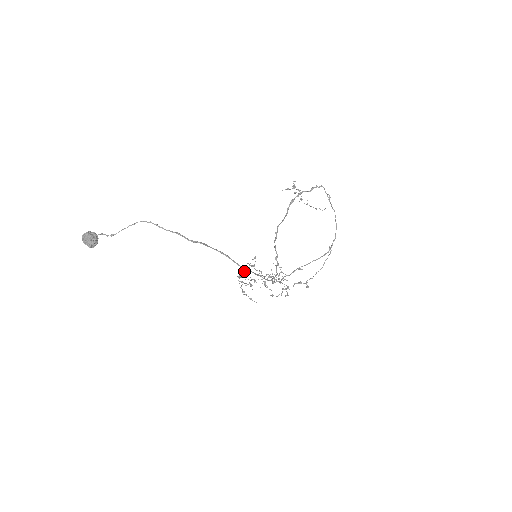
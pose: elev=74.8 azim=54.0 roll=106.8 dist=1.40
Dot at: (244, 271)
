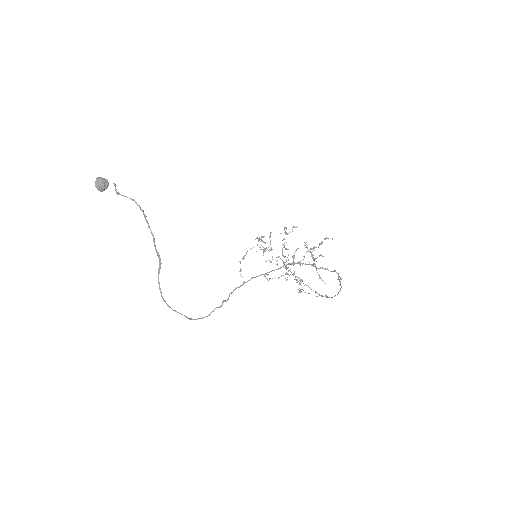
Dot at: occluded
